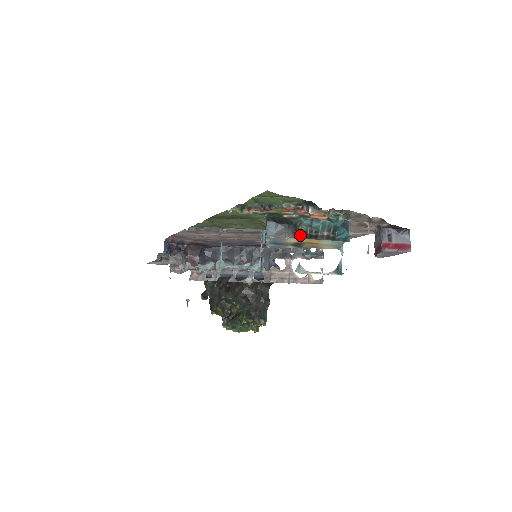
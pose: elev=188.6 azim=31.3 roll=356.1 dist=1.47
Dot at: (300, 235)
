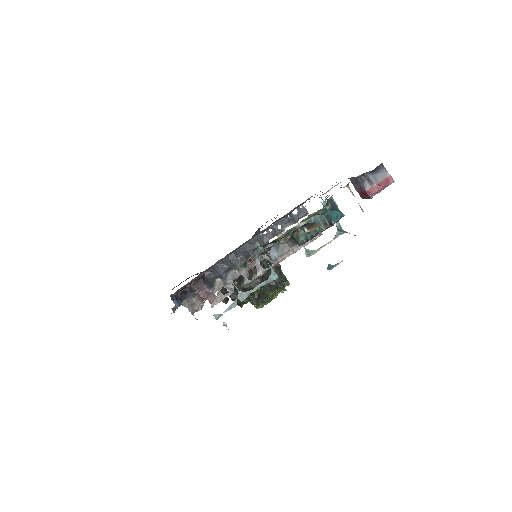
Dot at: occluded
